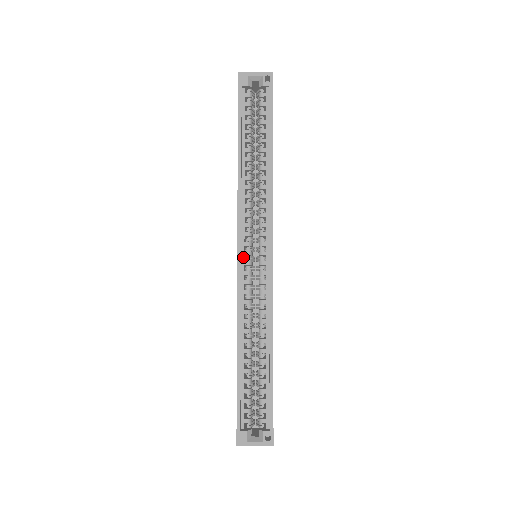
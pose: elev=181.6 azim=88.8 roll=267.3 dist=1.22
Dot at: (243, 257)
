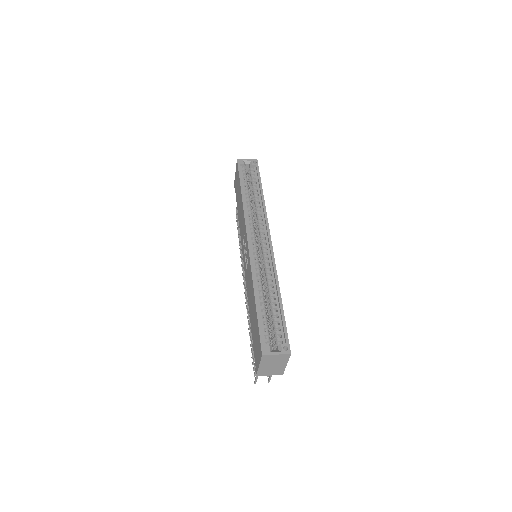
Dot at: (251, 243)
